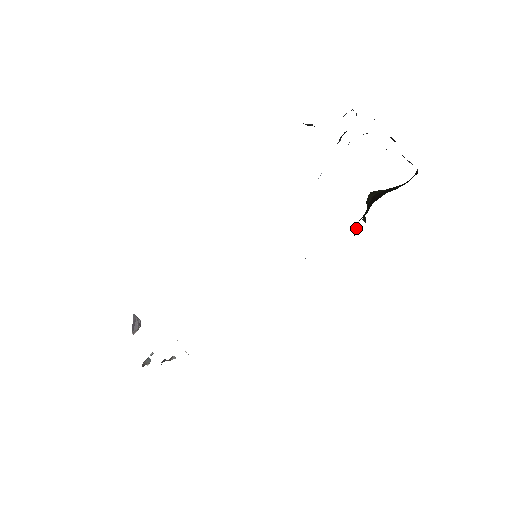
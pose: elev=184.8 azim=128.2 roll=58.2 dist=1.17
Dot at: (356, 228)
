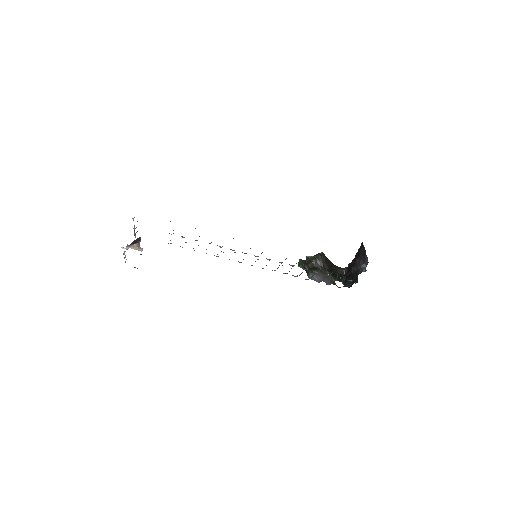
Dot at: (304, 268)
